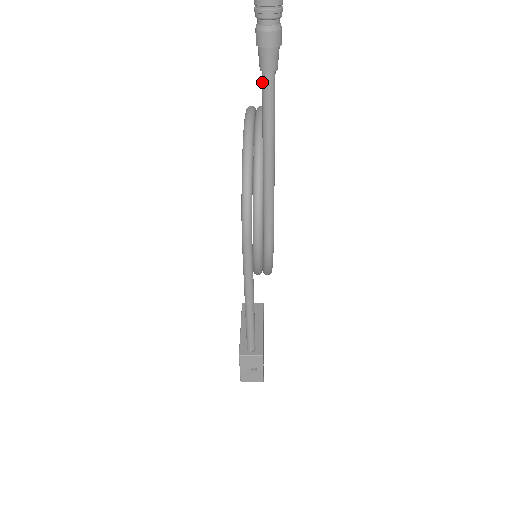
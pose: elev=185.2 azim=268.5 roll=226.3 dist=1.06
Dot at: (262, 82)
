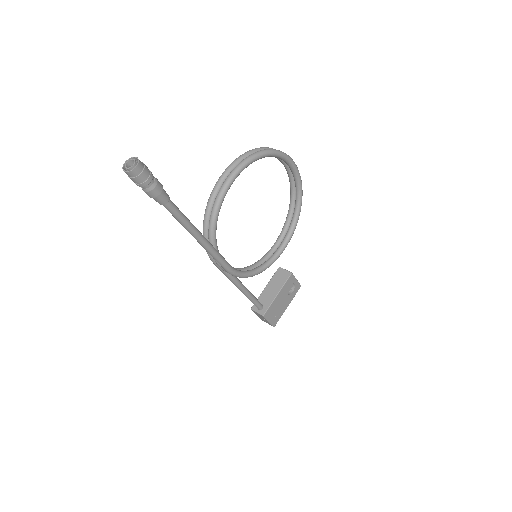
Dot at: occluded
